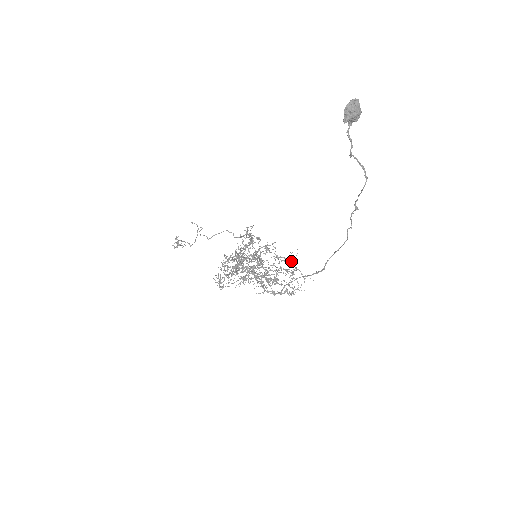
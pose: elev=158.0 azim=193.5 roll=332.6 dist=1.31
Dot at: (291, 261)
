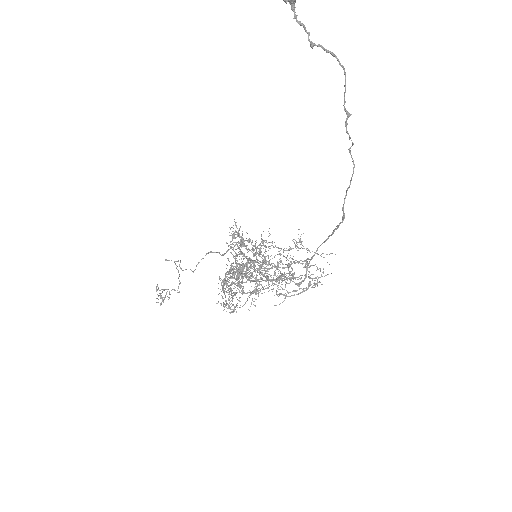
Dot at: (298, 248)
